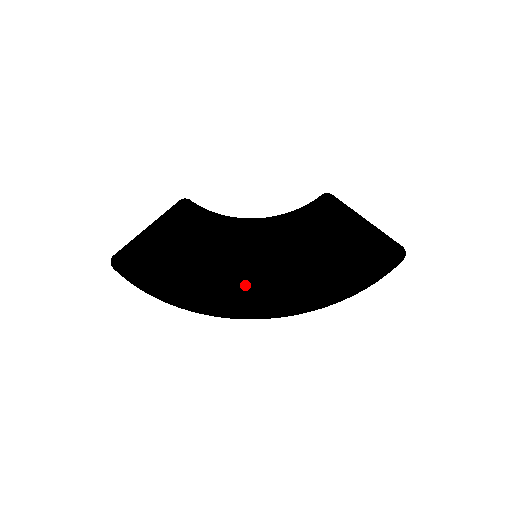
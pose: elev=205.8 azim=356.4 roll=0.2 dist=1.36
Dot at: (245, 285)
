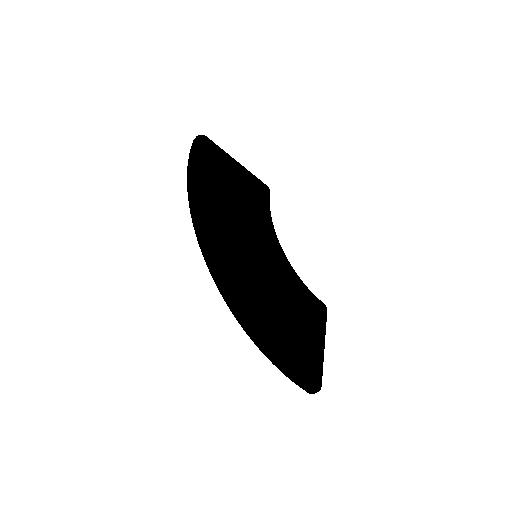
Dot at: (233, 249)
